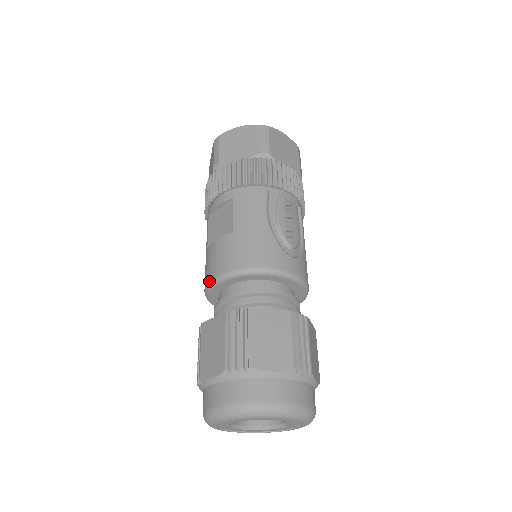
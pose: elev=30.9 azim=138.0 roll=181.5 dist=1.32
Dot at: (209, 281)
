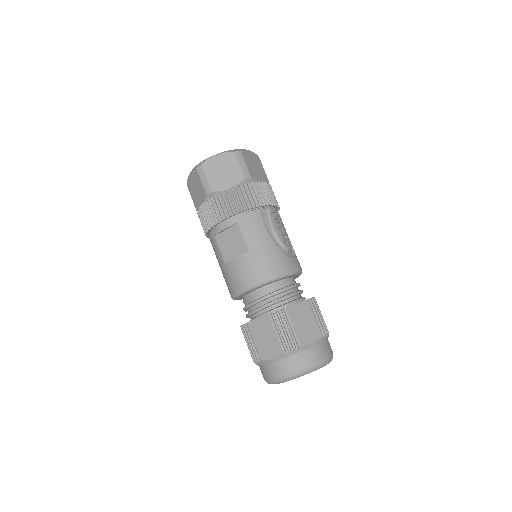
Dot at: (240, 291)
